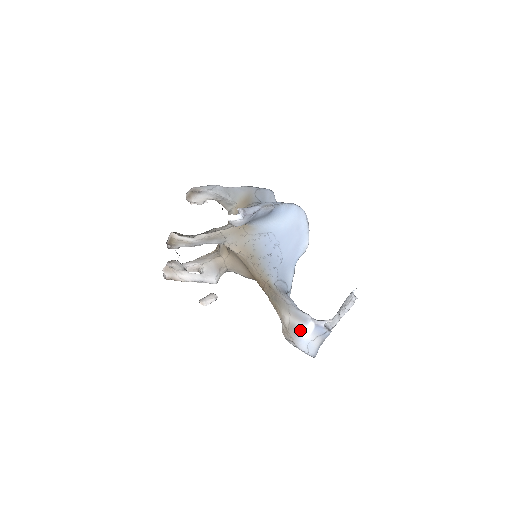
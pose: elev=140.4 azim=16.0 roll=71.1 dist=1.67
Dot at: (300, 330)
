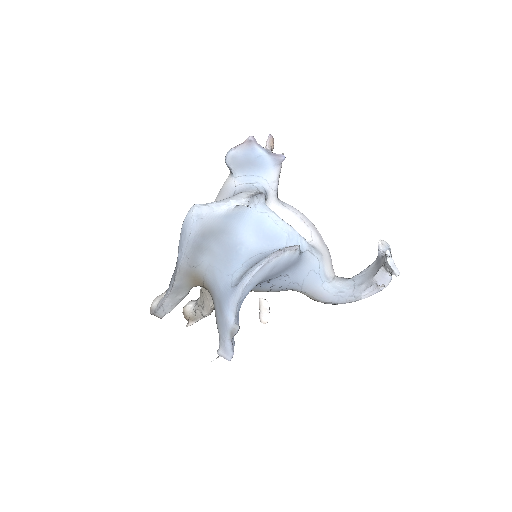
Dot at: occluded
